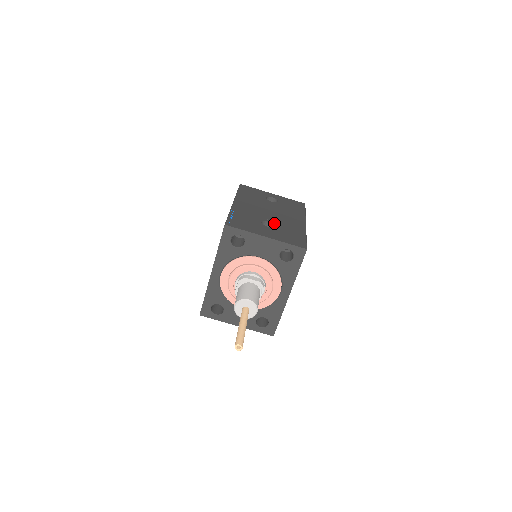
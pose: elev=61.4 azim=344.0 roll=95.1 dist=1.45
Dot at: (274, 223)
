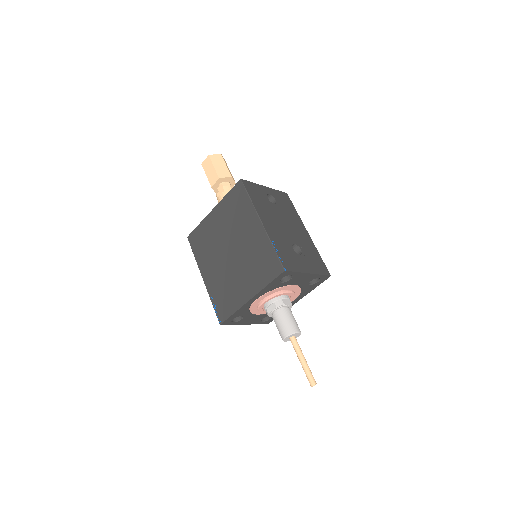
Dot at: (298, 245)
